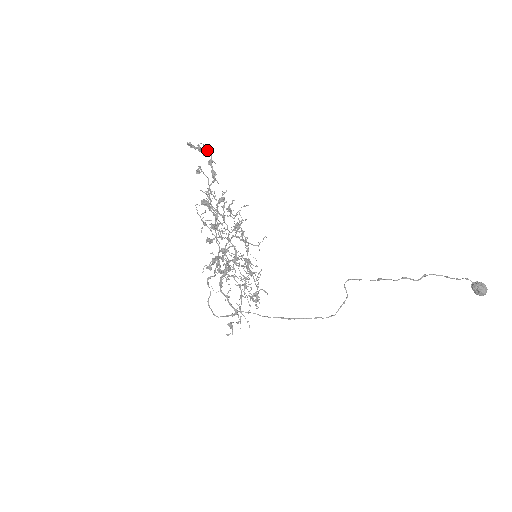
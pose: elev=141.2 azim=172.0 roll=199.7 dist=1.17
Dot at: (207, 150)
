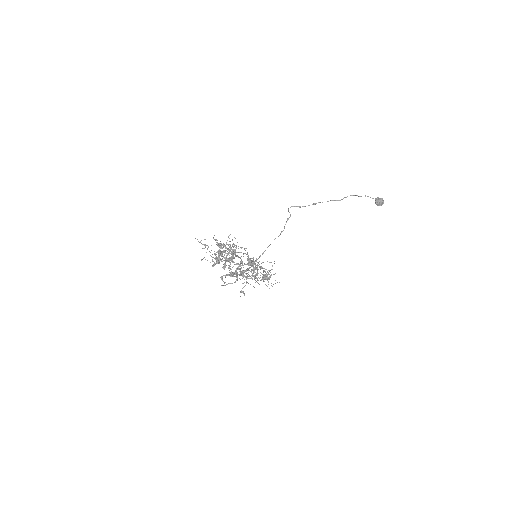
Dot at: occluded
